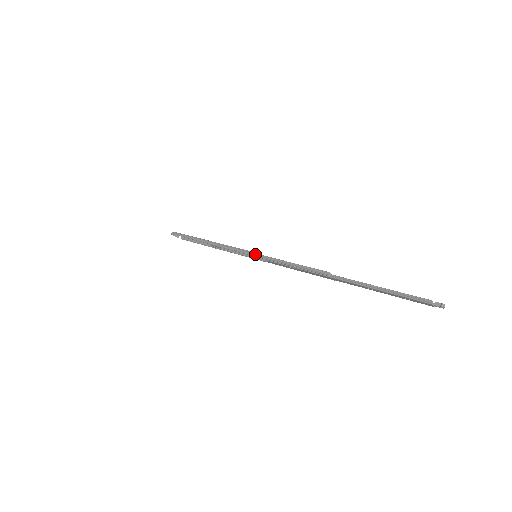
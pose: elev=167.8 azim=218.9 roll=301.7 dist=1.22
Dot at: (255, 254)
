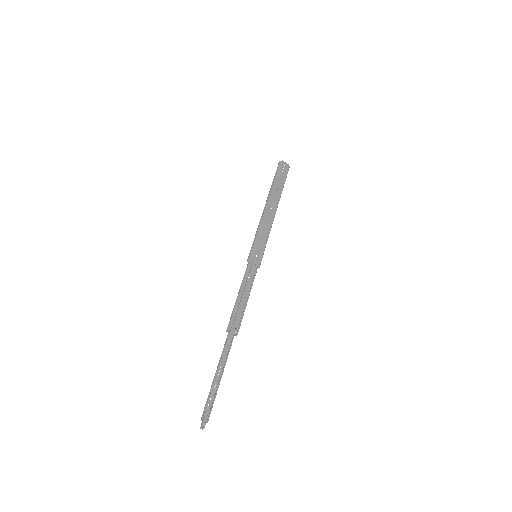
Dot at: (248, 258)
